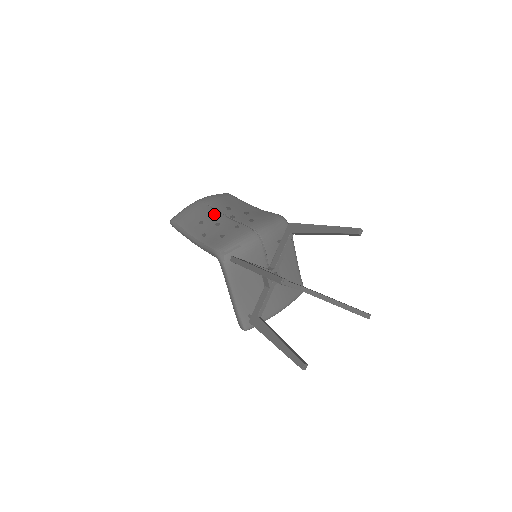
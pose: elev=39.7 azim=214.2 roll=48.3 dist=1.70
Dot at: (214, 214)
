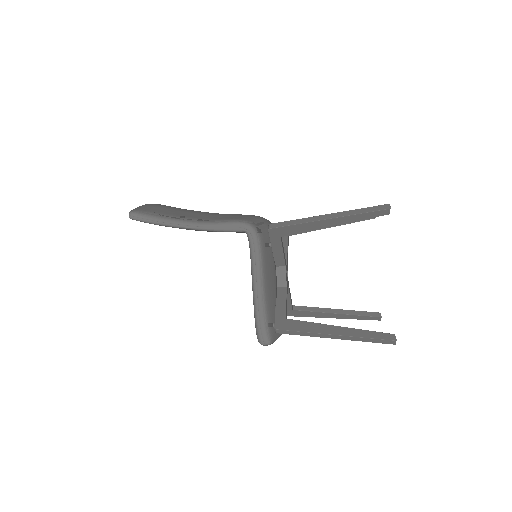
Dot at: (192, 210)
